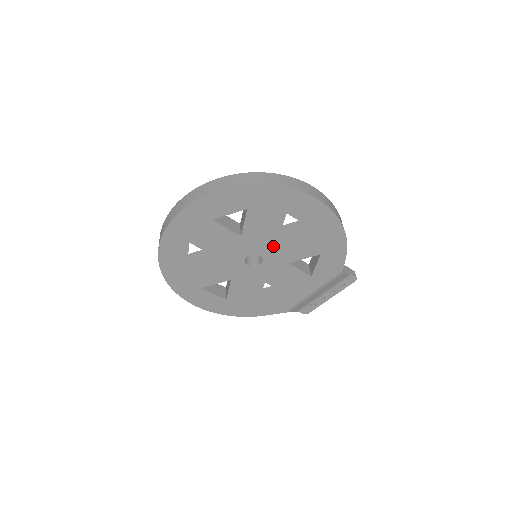
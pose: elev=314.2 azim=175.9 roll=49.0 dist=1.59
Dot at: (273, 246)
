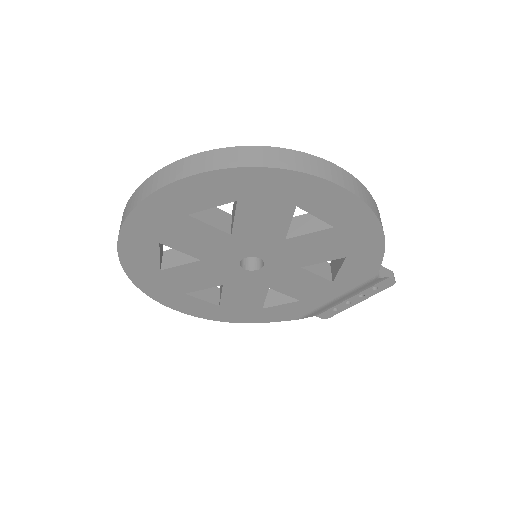
Dot at: (278, 247)
